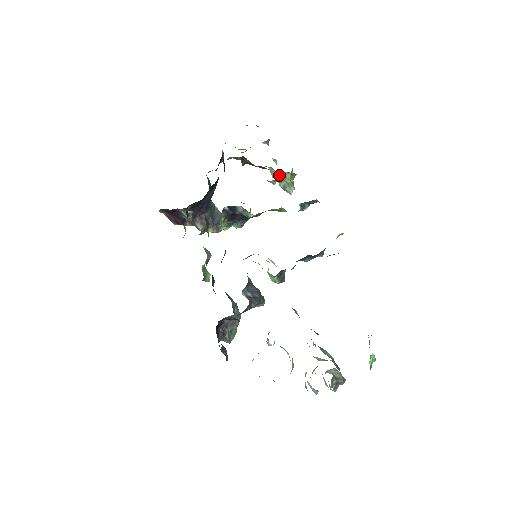
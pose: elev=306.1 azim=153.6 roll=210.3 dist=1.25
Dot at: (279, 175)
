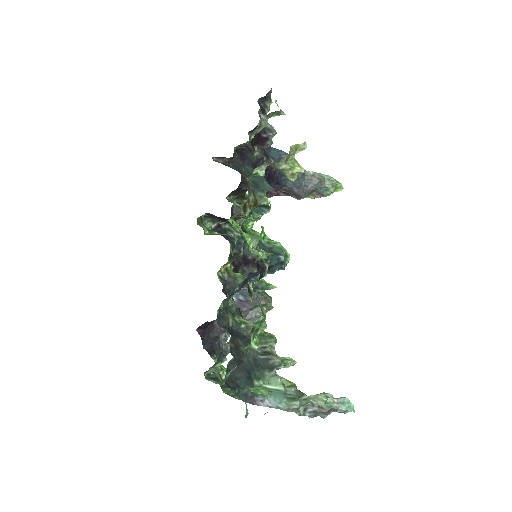
Dot at: (257, 167)
